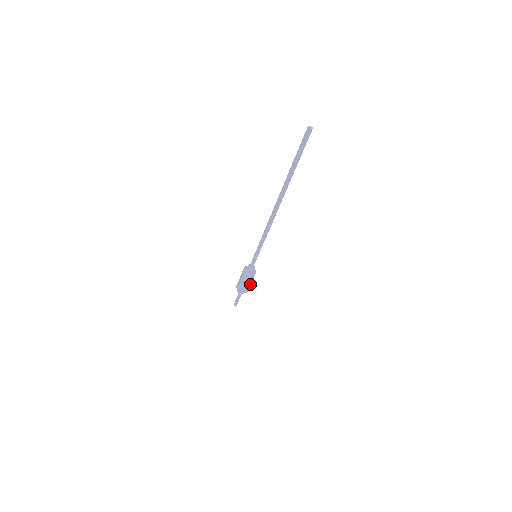
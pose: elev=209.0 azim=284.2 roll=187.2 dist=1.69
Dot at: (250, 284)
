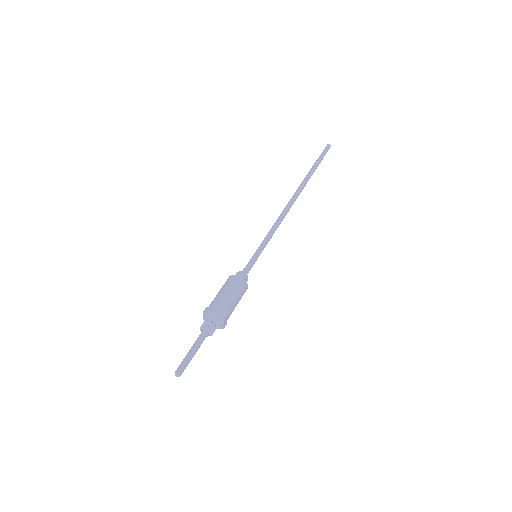
Dot at: (234, 305)
